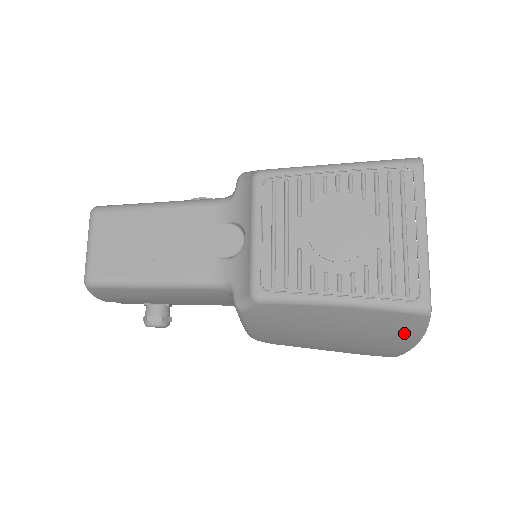
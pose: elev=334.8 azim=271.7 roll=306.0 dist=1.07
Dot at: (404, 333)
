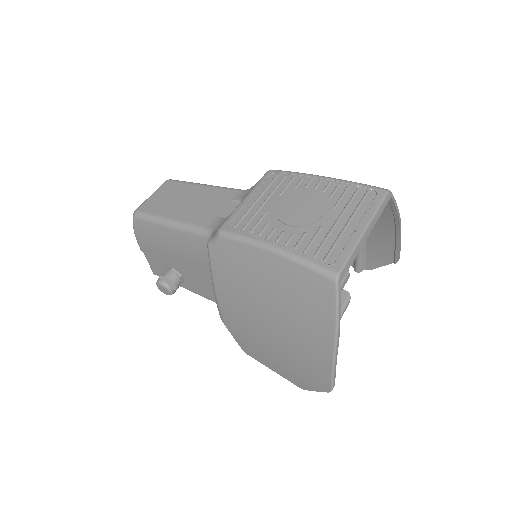
Dot at: (321, 313)
